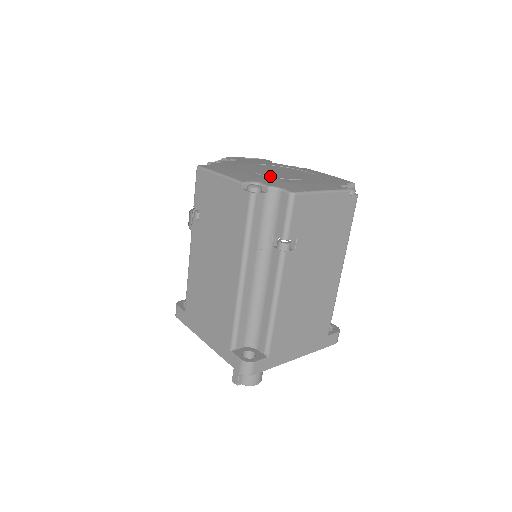
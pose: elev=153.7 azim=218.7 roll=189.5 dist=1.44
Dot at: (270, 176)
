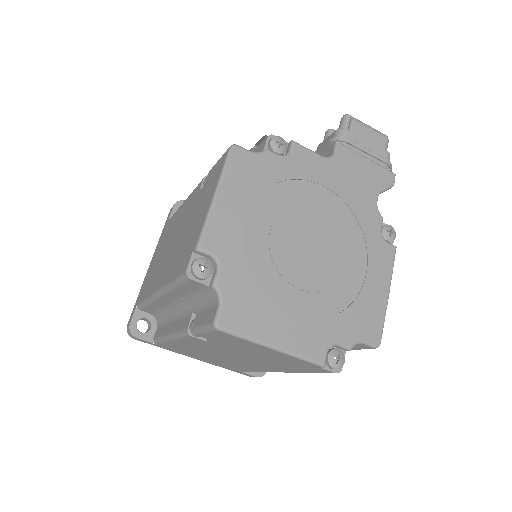
Dot at: (271, 254)
